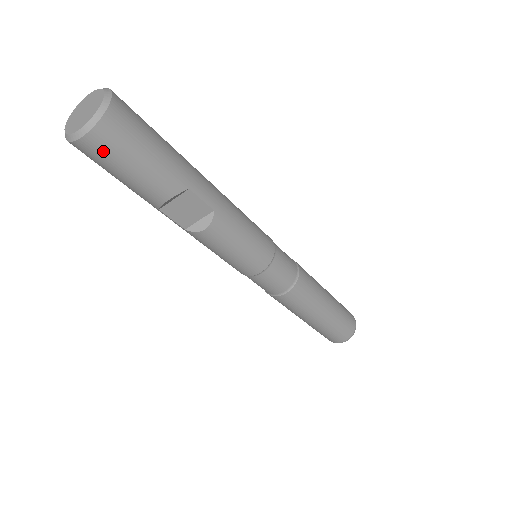
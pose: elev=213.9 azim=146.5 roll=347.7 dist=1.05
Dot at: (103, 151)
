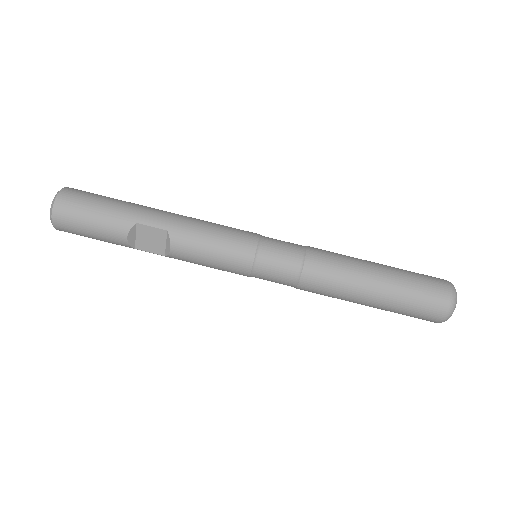
Dot at: (67, 225)
